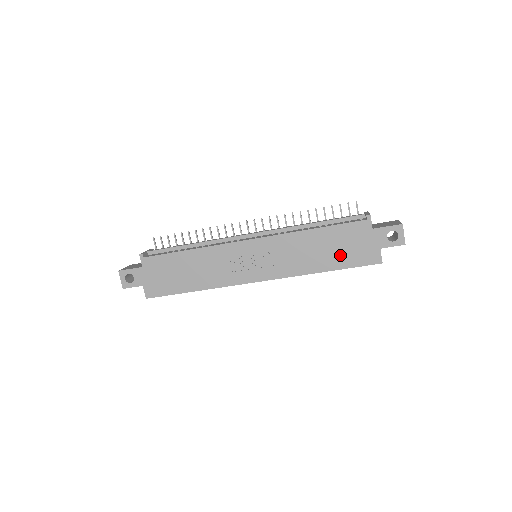
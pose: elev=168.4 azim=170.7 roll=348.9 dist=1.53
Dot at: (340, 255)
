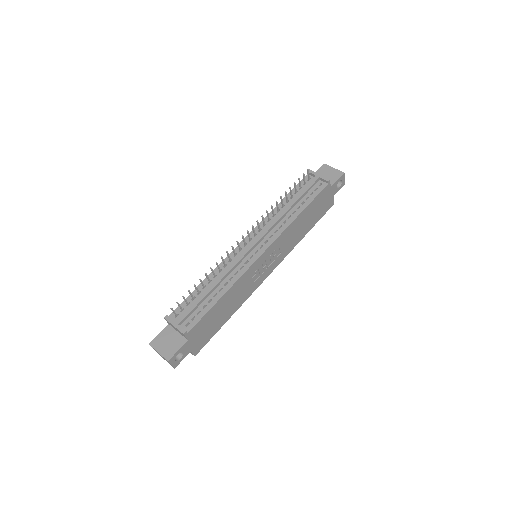
Dot at: (314, 217)
